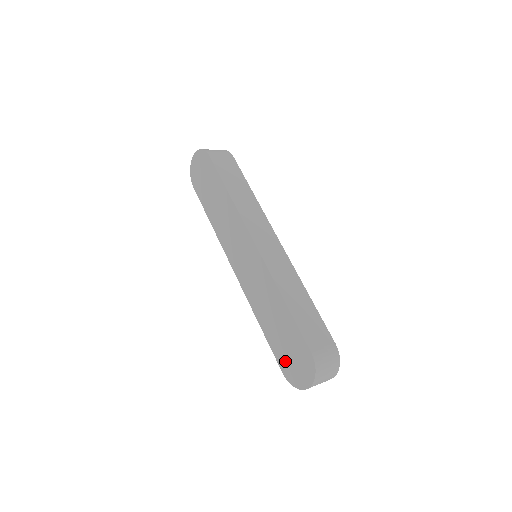
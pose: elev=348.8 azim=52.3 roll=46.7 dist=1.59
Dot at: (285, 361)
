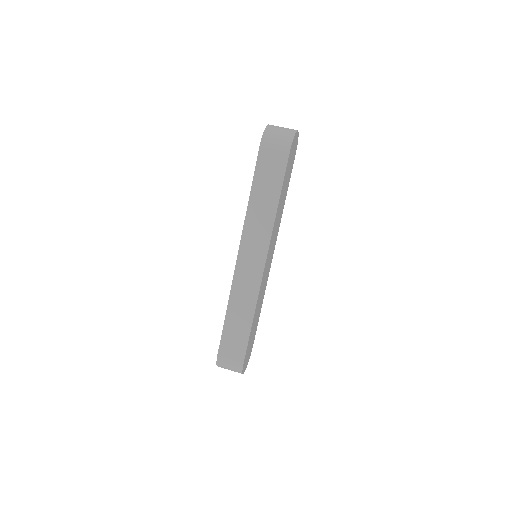
Dot at: occluded
